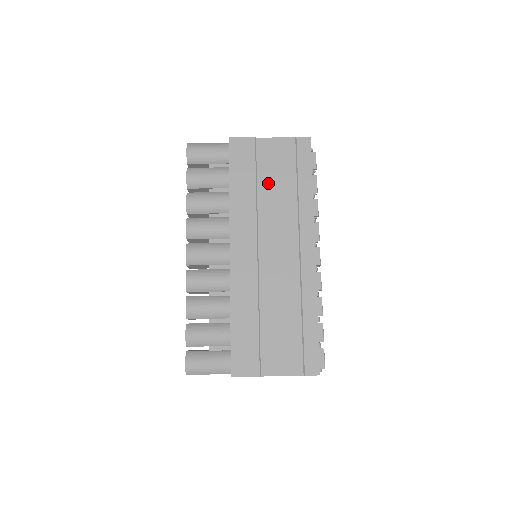
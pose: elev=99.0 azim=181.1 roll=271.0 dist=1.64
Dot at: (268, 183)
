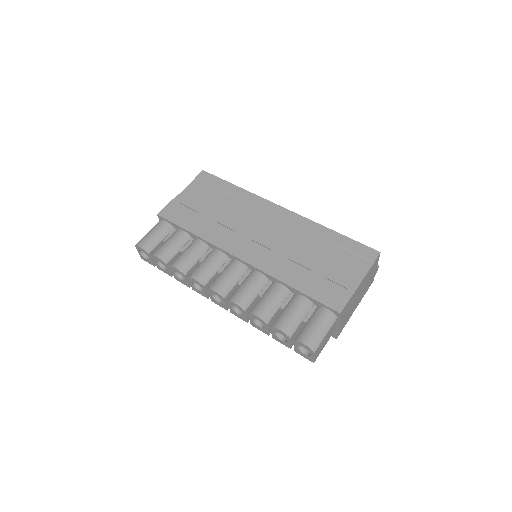
Dot at: (211, 209)
